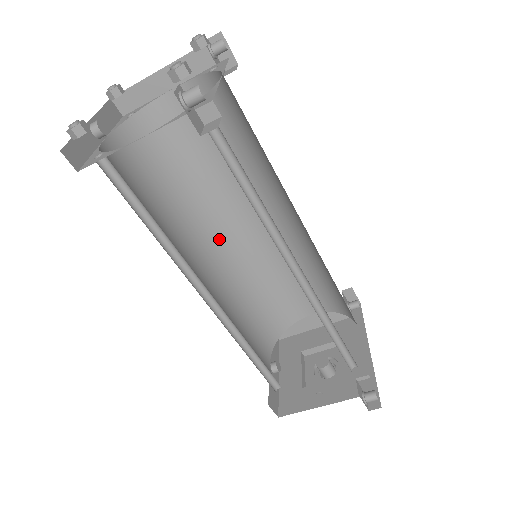
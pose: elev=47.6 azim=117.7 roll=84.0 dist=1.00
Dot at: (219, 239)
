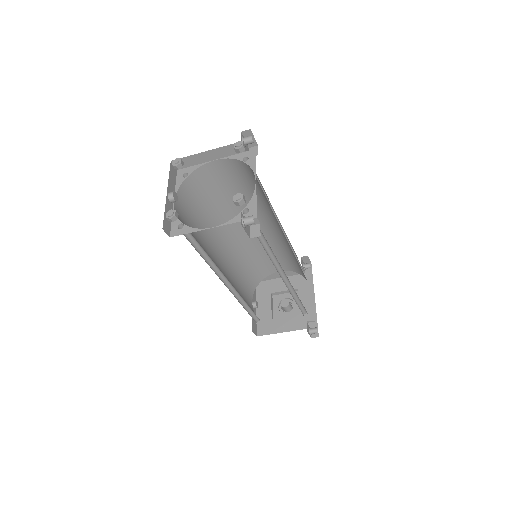
Dot at: (229, 236)
